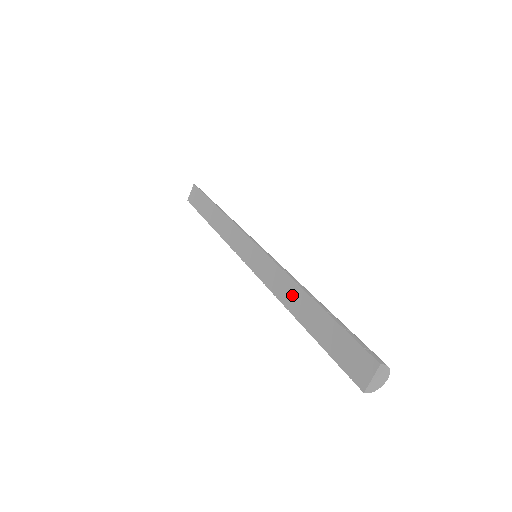
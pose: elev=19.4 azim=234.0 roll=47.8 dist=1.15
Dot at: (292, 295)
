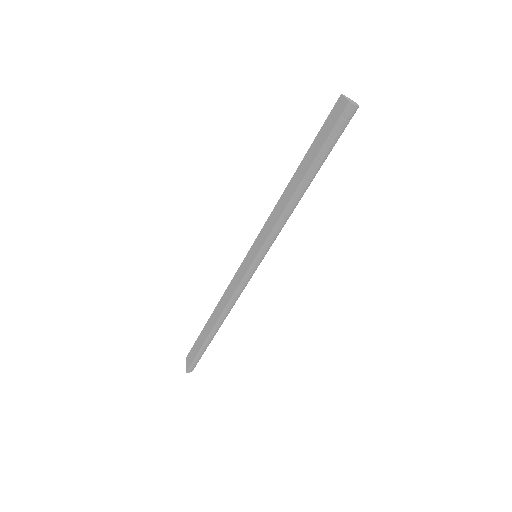
Dot at: (287, 194)
